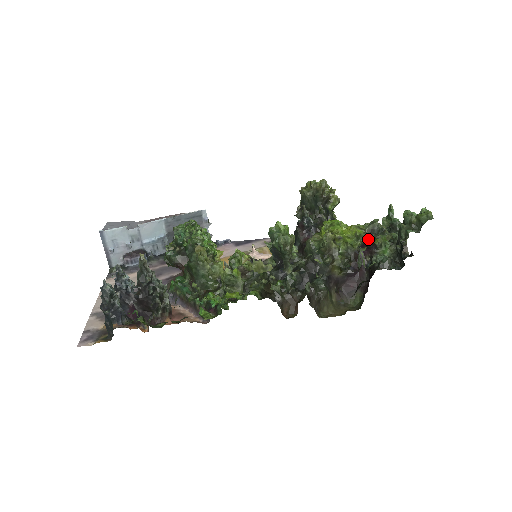
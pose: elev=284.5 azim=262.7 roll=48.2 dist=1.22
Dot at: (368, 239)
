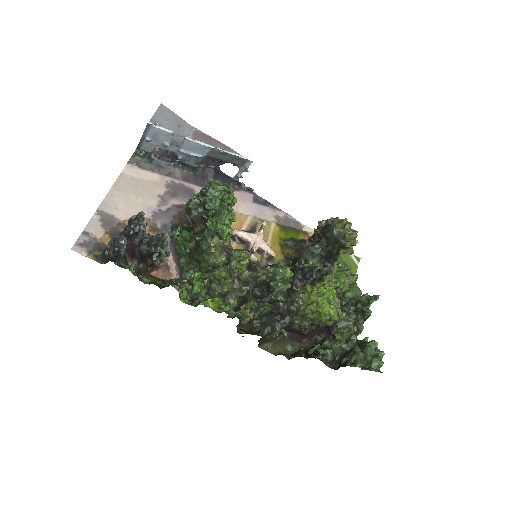
Dot at: (335, 326)
